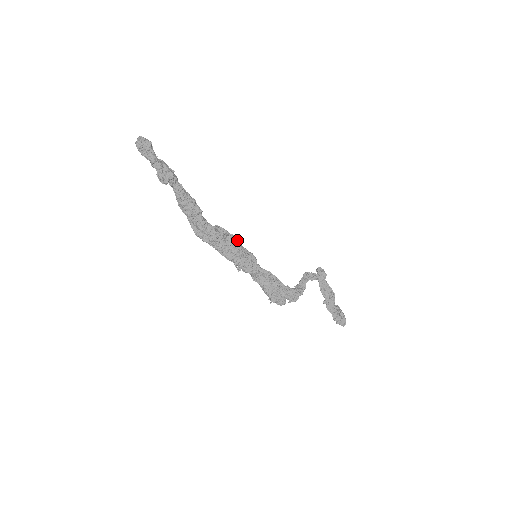
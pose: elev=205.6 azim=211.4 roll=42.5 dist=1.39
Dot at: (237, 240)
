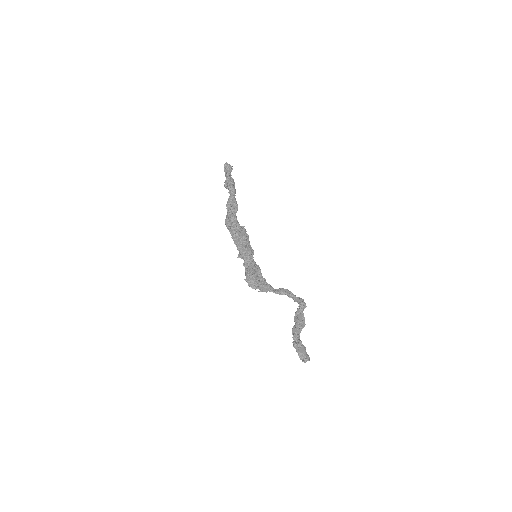
Dot at: occluded
